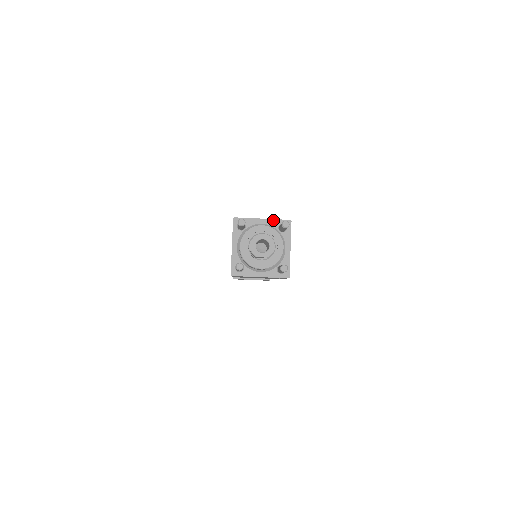
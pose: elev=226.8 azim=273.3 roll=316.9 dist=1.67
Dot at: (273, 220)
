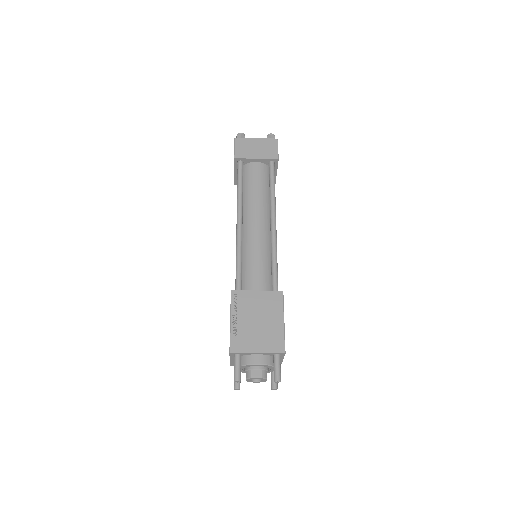
Dot at: (268, 353)
